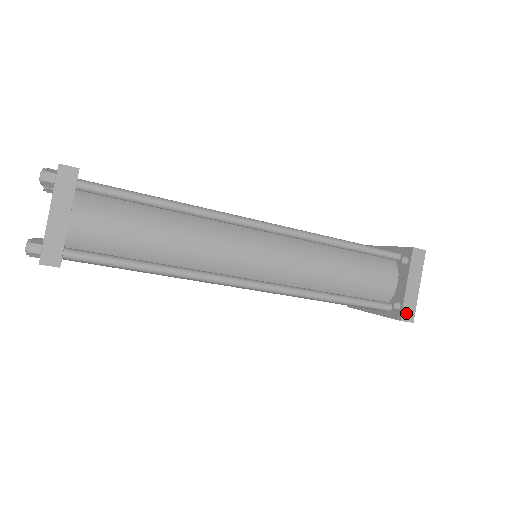
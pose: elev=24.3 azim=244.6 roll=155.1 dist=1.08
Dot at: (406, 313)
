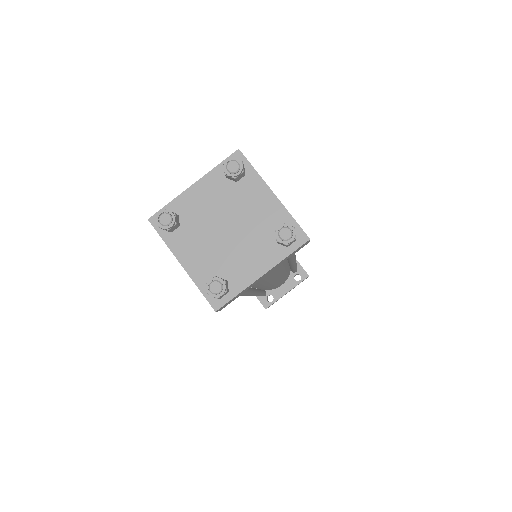
Dot at: occluded
